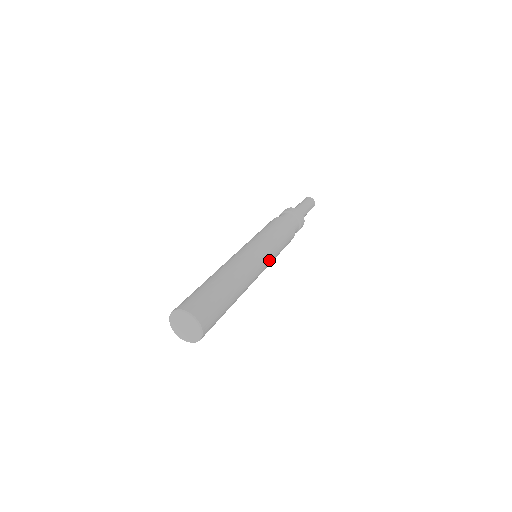
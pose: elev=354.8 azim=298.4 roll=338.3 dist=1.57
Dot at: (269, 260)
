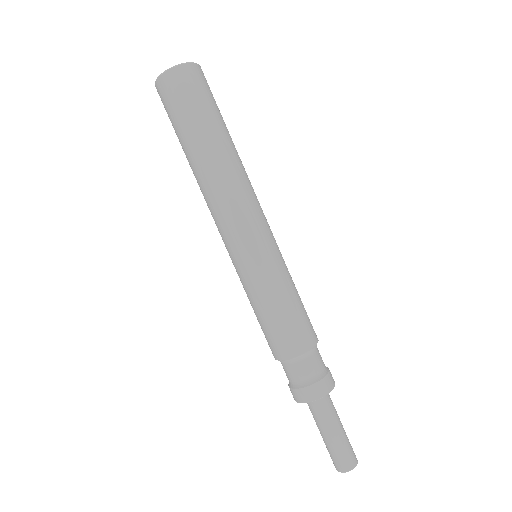
Dot at: (274, 246)
